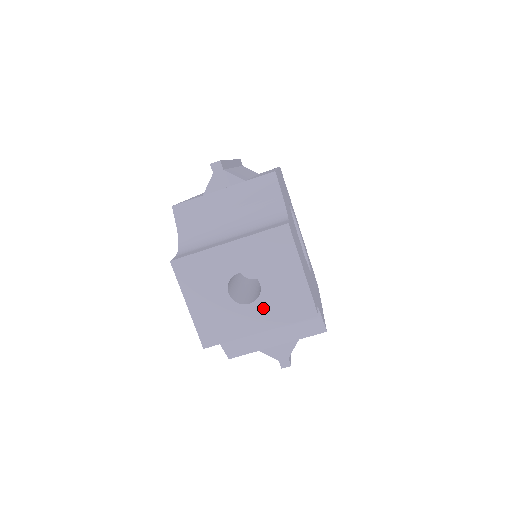
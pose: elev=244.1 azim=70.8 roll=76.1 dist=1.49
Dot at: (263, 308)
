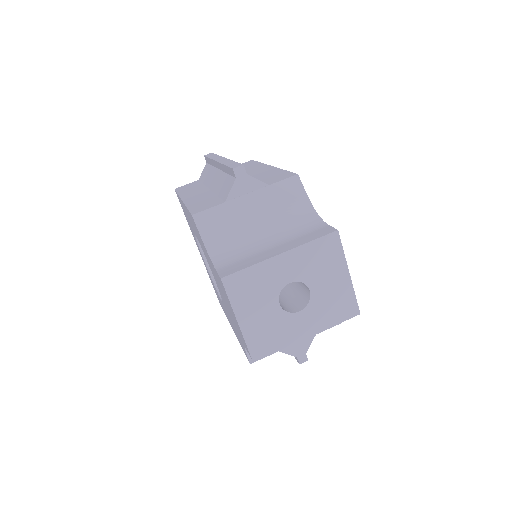
Dot at: (312, 314)
